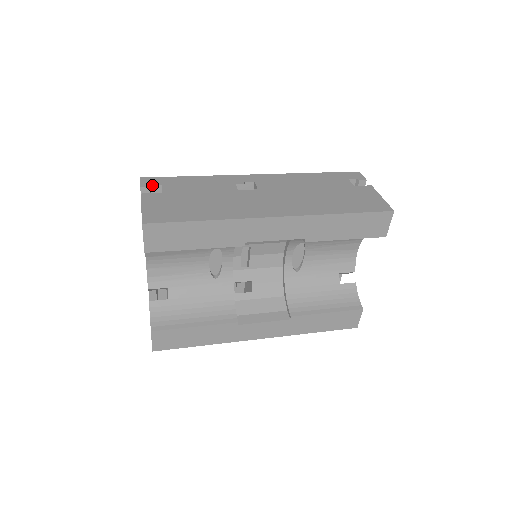
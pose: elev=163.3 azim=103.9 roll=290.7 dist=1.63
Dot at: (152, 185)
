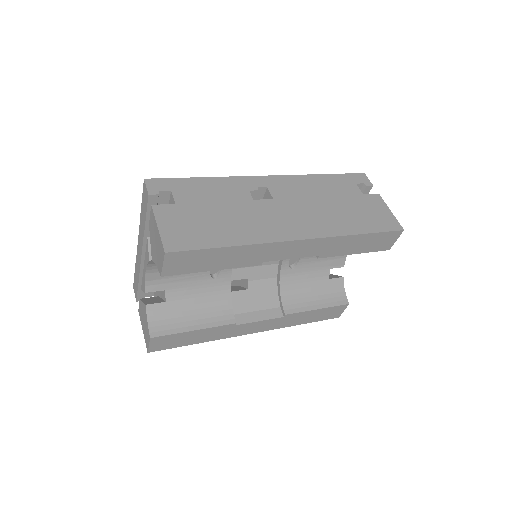
Dot at: (160, 191)
